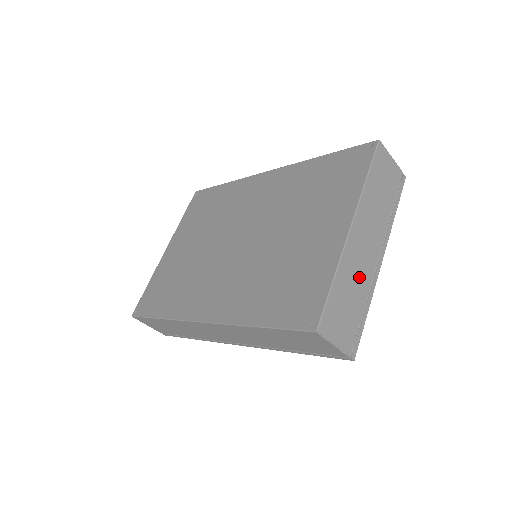
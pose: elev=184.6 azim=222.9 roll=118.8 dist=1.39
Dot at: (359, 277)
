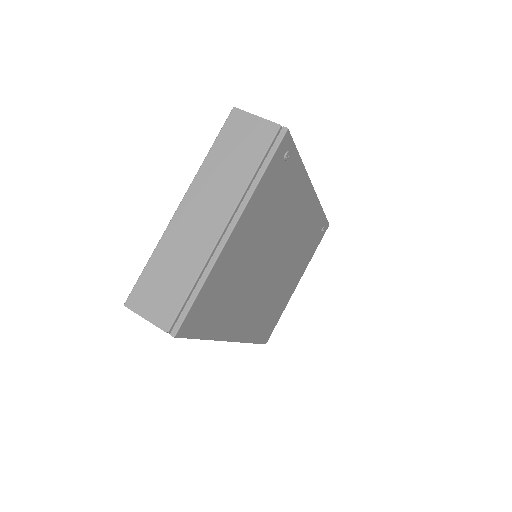
Dot at: (188, 253)
